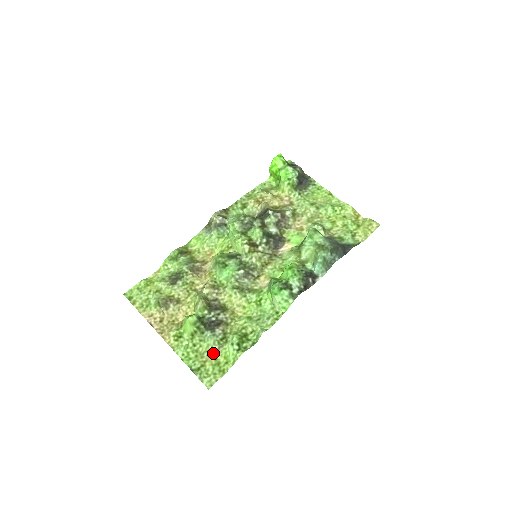
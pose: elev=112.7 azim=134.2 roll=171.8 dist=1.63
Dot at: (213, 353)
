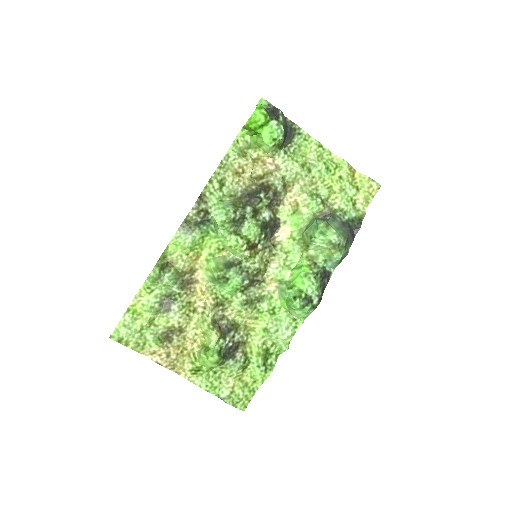
Dot at: (238, 376)
